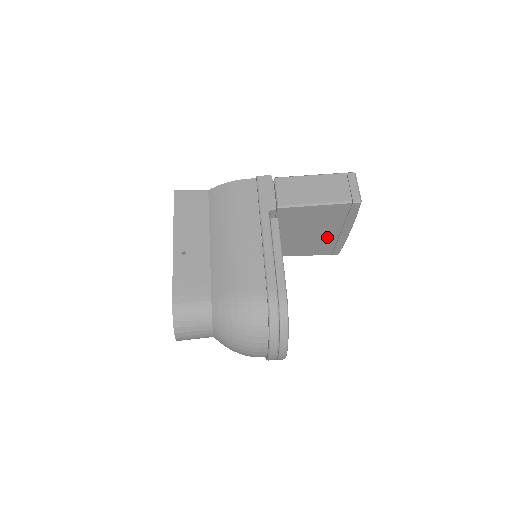
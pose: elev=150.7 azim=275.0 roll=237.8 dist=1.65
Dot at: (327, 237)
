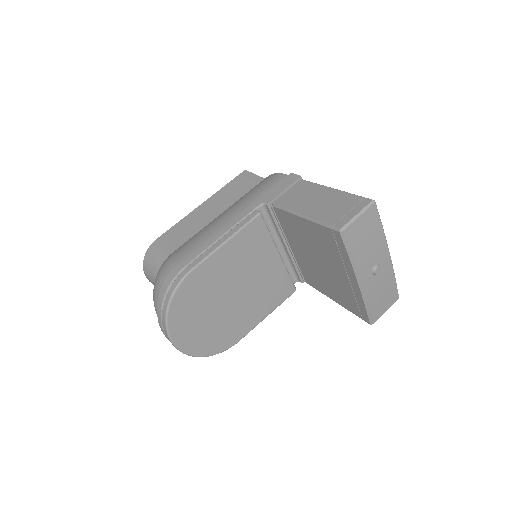
Dot at: (341, 281)
